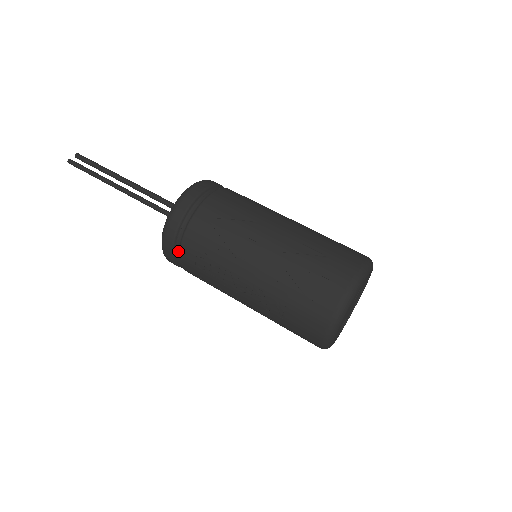
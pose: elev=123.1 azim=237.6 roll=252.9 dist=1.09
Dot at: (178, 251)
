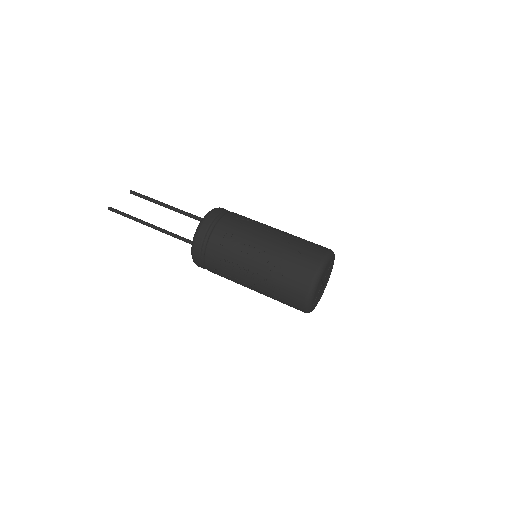
Dot at: (207, 238)
